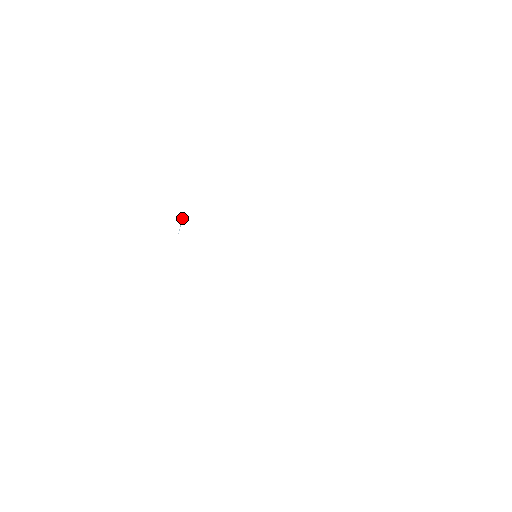
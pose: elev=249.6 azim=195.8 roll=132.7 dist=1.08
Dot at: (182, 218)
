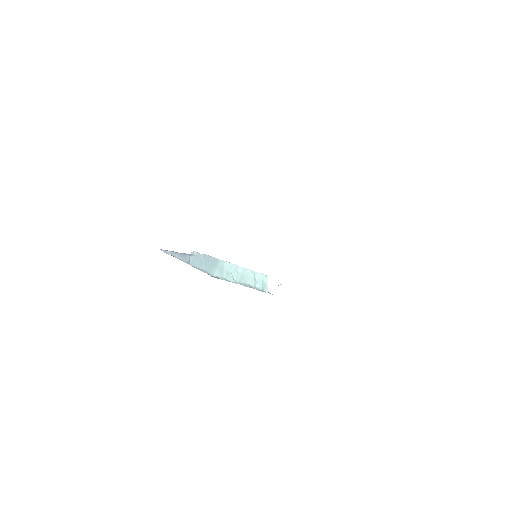
Dot at: (205, 255)
